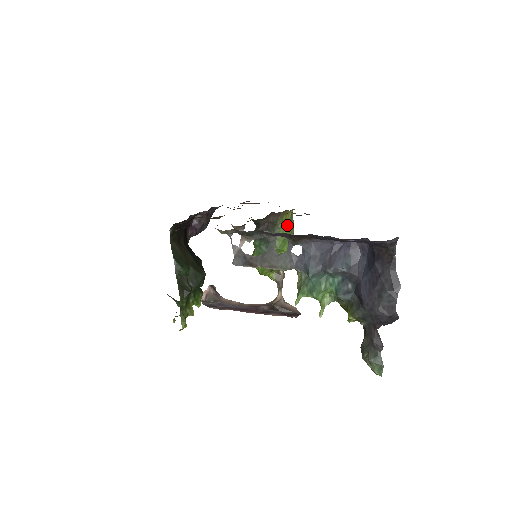
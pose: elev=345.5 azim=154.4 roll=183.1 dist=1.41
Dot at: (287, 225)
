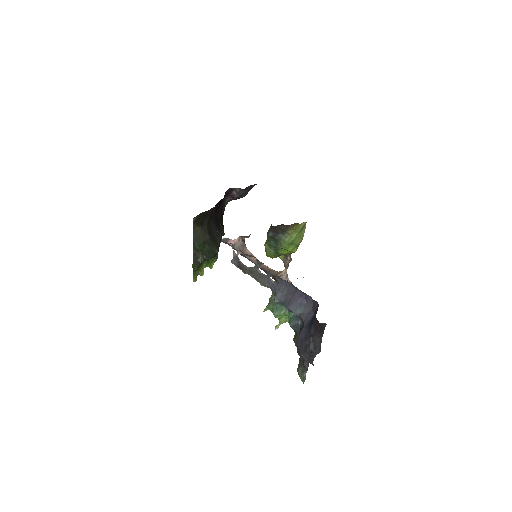
Dot at: (297, 233)
